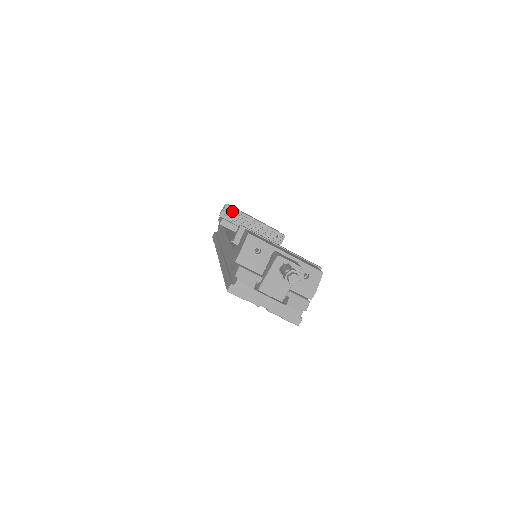
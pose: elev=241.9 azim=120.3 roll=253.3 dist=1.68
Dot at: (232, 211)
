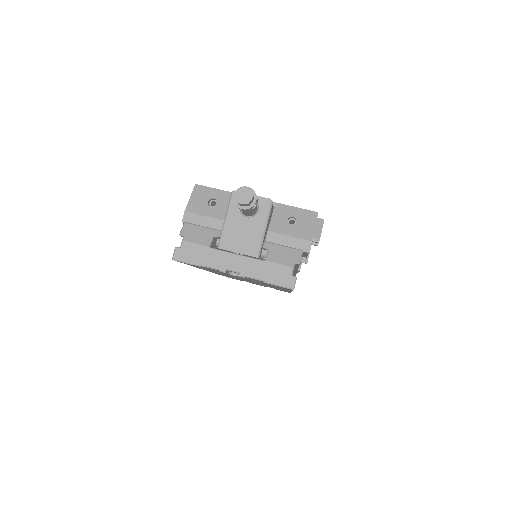
Dot at: occluded
